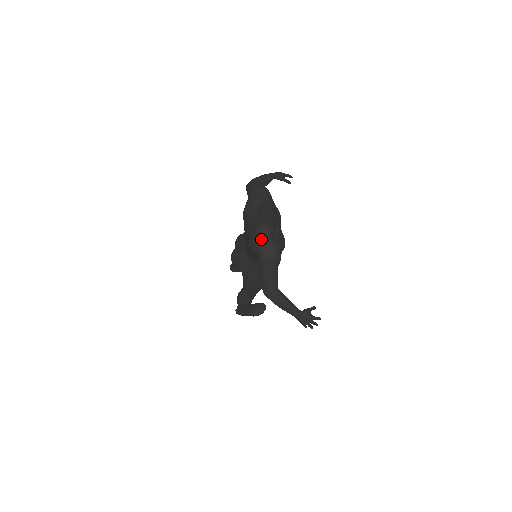
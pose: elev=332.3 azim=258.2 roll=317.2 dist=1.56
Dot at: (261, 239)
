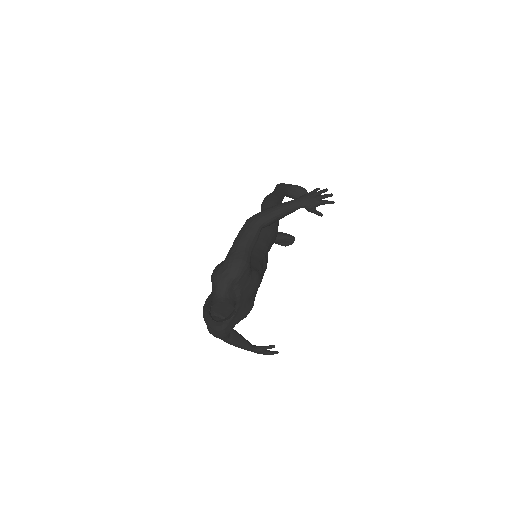
Dot at: (207, 321)
